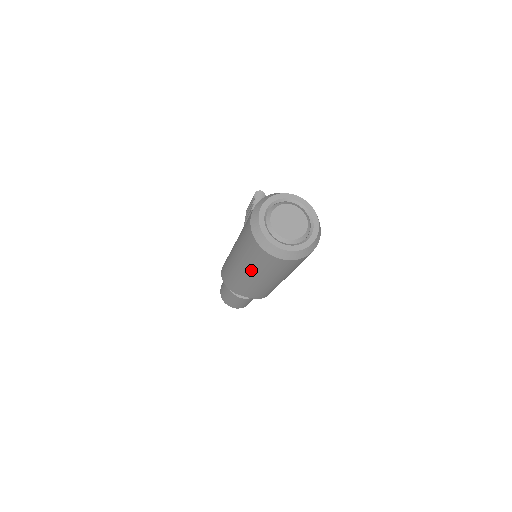
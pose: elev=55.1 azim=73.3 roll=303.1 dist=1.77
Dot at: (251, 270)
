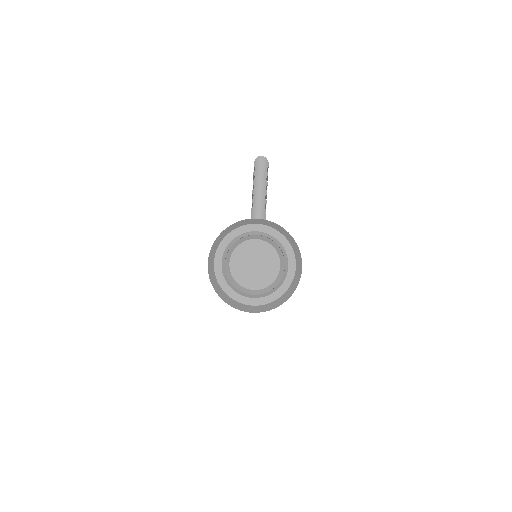
Dot at: occluded
